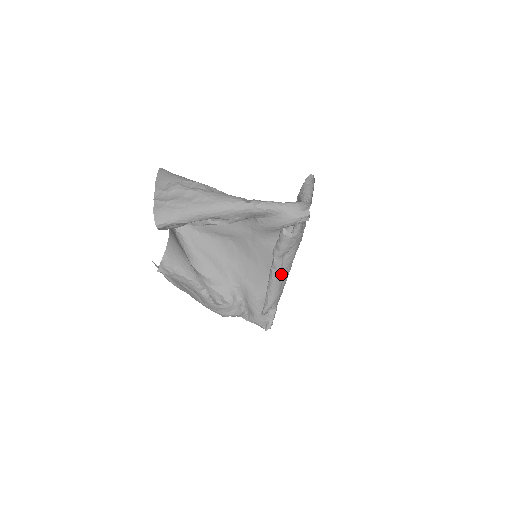
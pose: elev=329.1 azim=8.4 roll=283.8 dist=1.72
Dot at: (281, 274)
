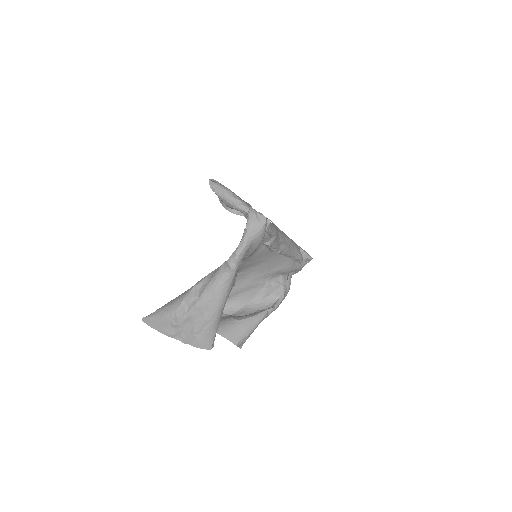
Dot at: (288, 246)
